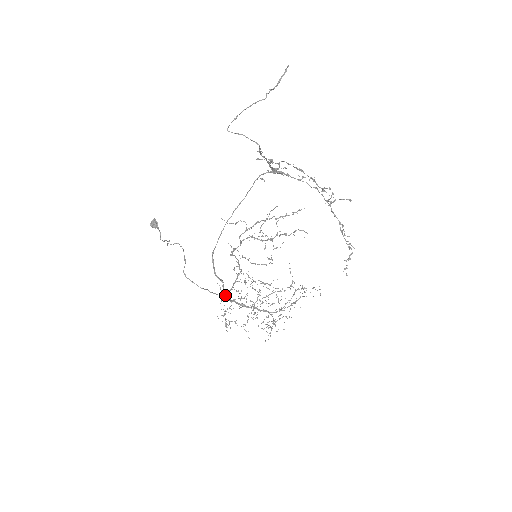
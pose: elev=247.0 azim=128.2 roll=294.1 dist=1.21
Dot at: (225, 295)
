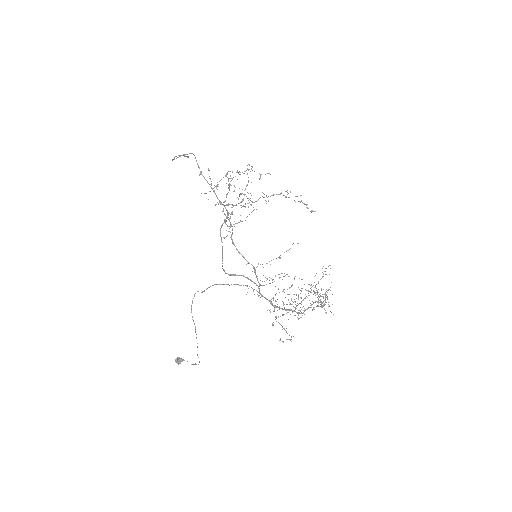
Dot at: (259, 292)
